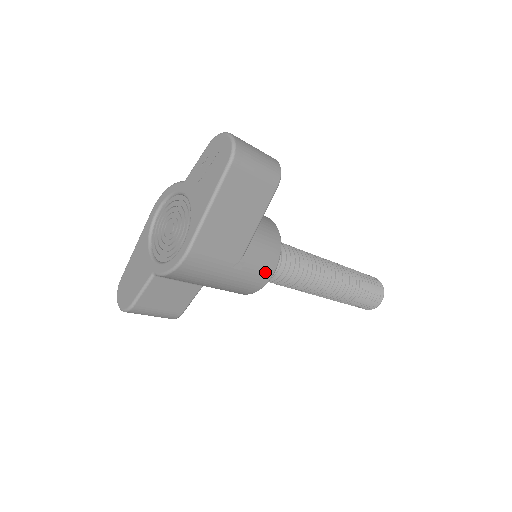
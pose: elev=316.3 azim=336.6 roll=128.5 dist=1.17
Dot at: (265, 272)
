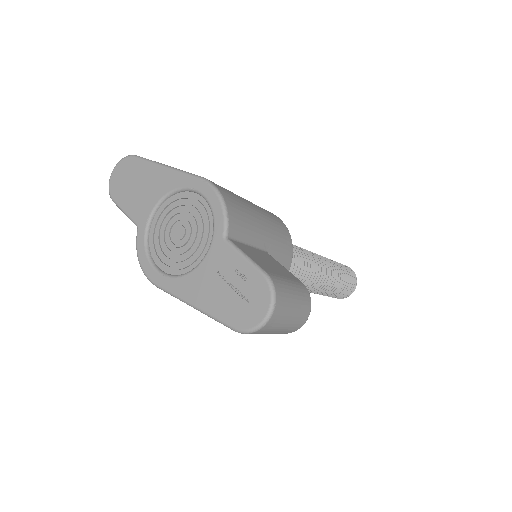
Dot at: occluded
